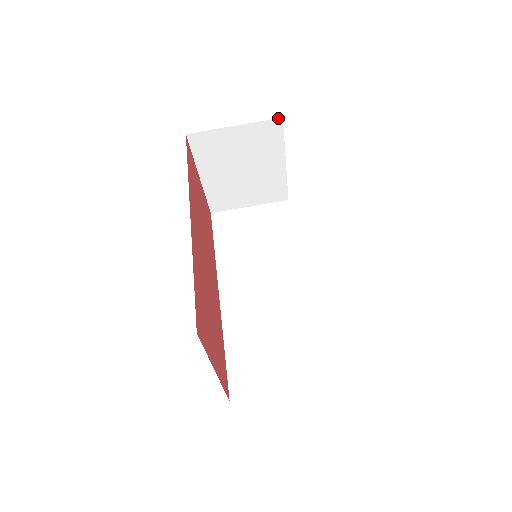
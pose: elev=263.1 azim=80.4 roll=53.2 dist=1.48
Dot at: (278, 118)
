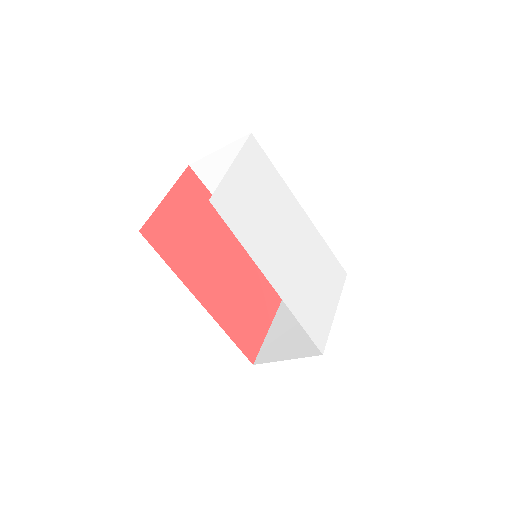
Dot at: occluded
